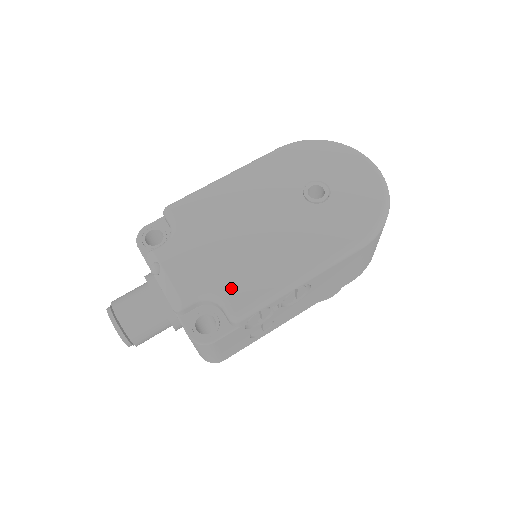
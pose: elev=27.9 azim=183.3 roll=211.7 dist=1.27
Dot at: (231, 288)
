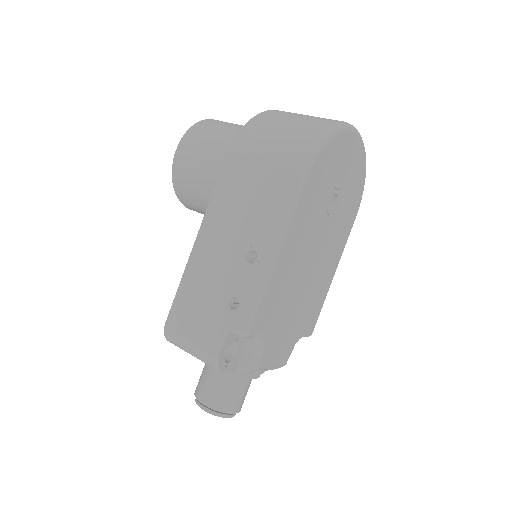
Dot at: (307, 325)
